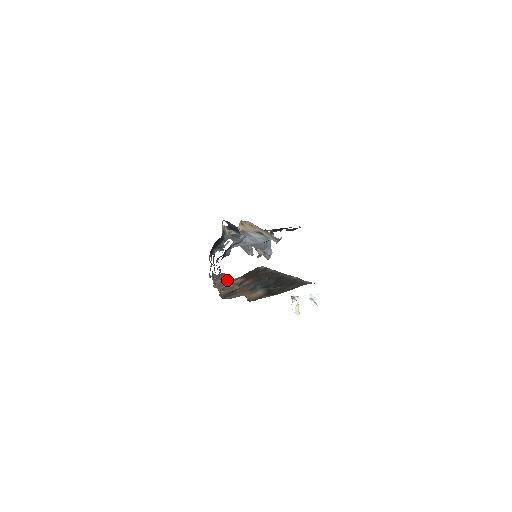
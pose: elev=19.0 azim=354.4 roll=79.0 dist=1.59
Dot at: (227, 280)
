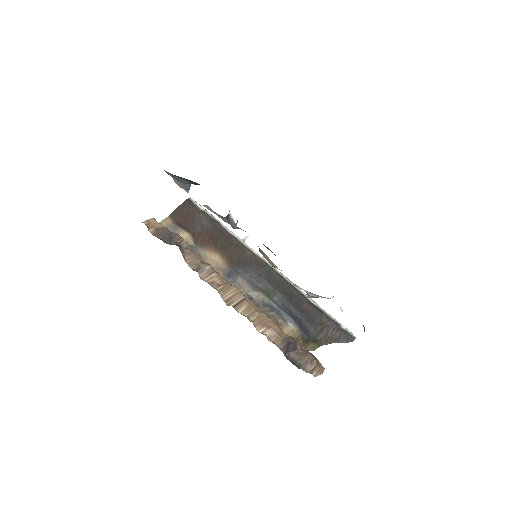
Dot at: (220, 278)
